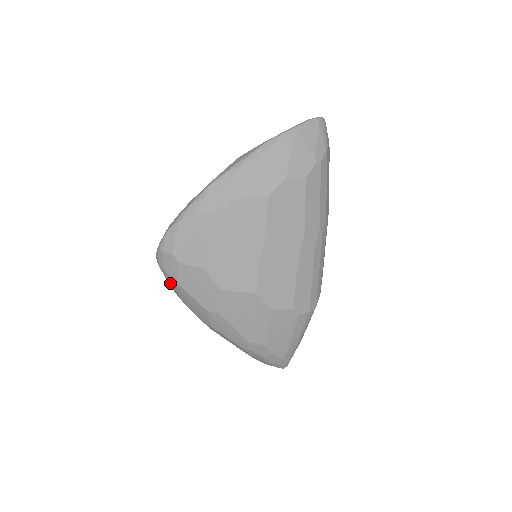
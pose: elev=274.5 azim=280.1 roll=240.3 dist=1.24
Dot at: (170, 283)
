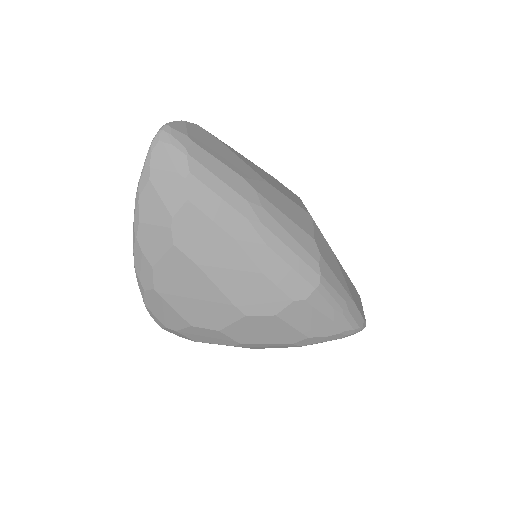
Dot at: occluded
